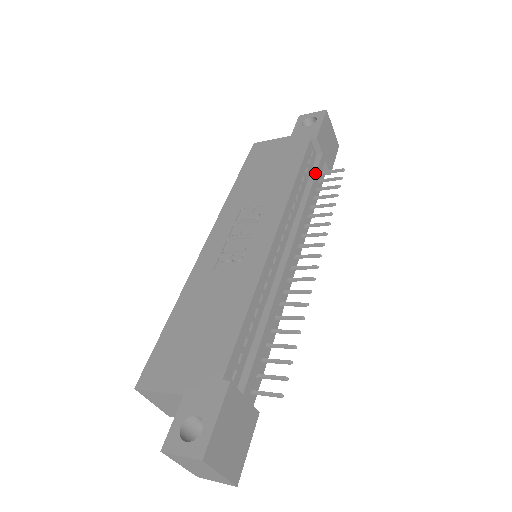
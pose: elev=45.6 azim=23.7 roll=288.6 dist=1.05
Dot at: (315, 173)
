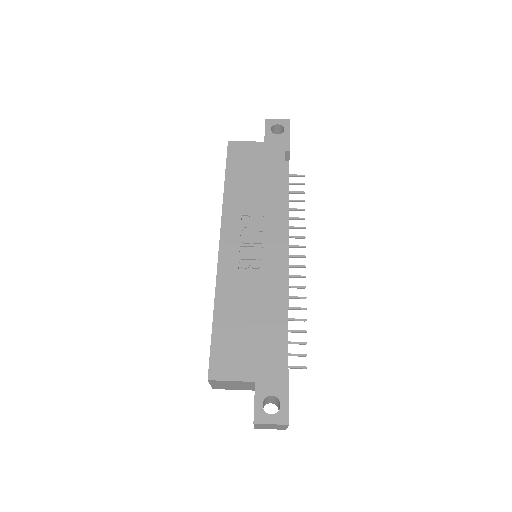
Dot at: occluded
